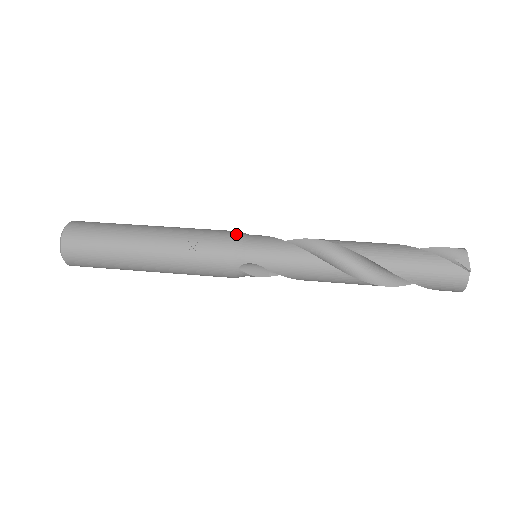
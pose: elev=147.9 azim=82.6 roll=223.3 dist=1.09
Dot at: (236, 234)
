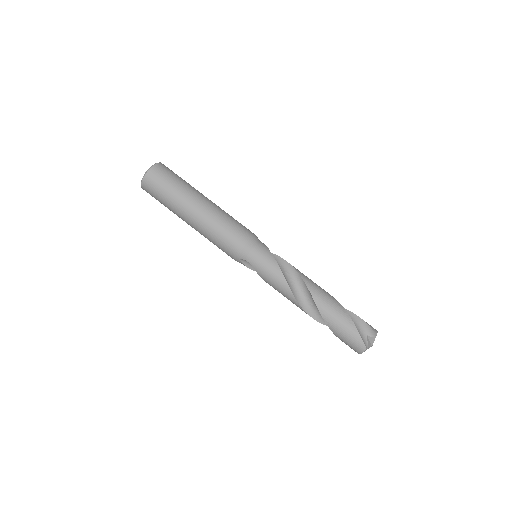
Dot at: (250, 238)
